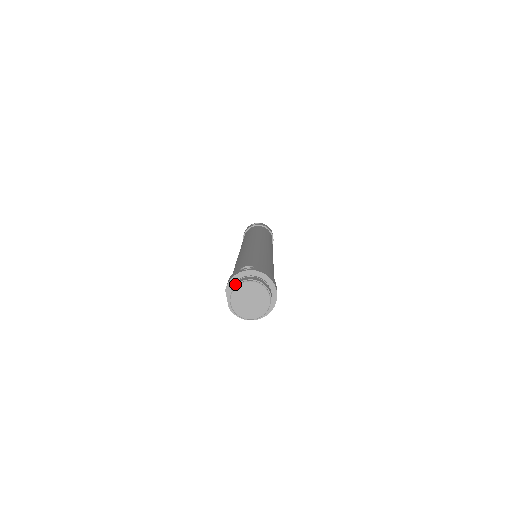
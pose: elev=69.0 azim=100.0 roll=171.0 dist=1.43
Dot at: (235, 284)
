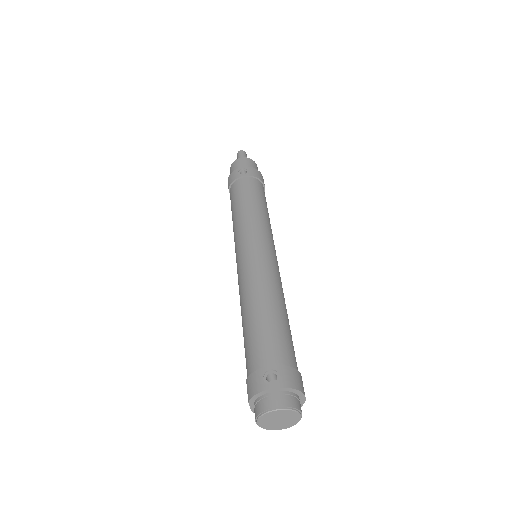
Dot at: (262, 409)
